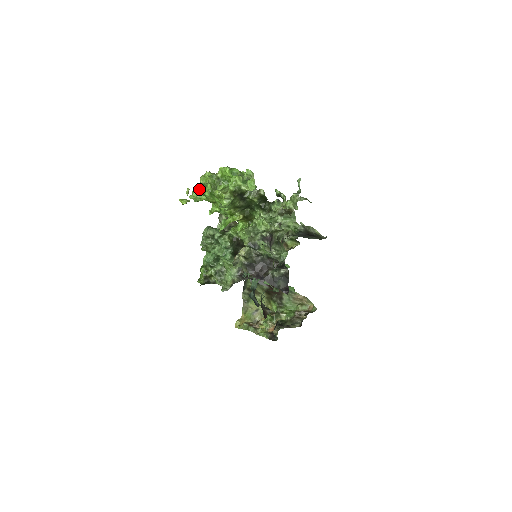
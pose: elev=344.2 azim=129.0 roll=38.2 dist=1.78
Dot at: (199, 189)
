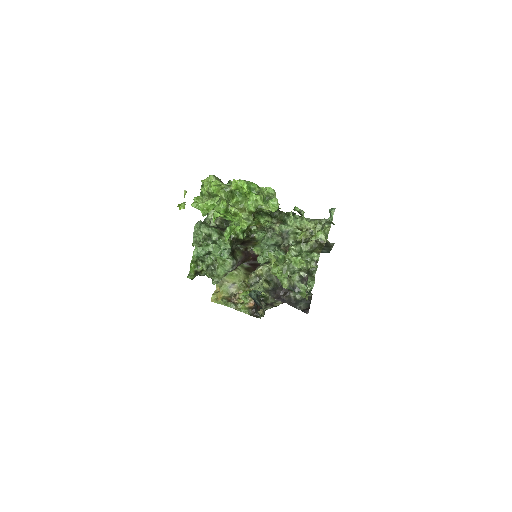
Dot at: (202, 195)
